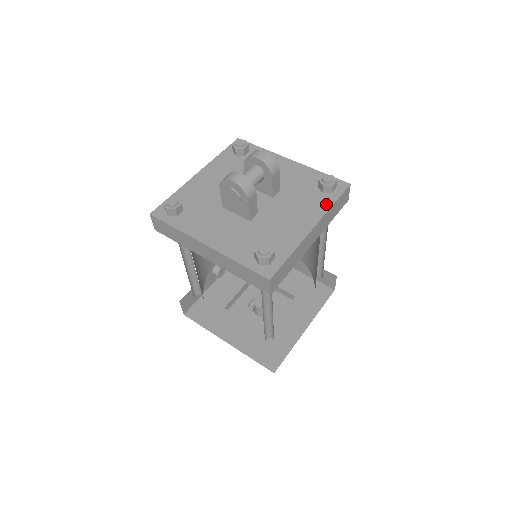
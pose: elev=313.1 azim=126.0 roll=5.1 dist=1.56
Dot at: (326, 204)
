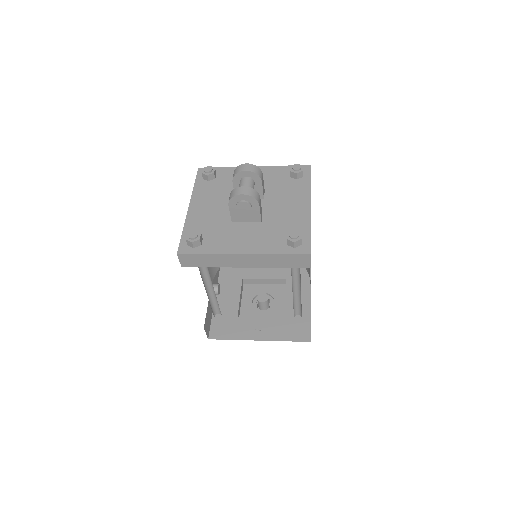
Dot at: (306, 186)
